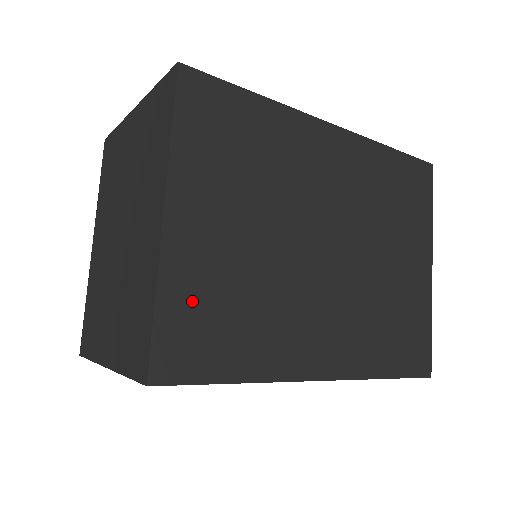
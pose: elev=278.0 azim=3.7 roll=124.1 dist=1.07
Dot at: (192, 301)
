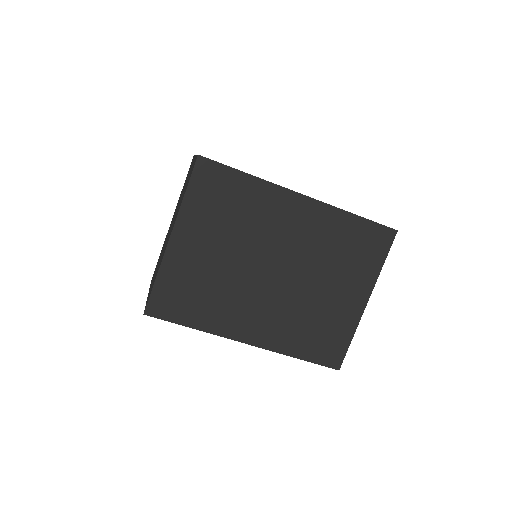
Dot at: (176, 282)
